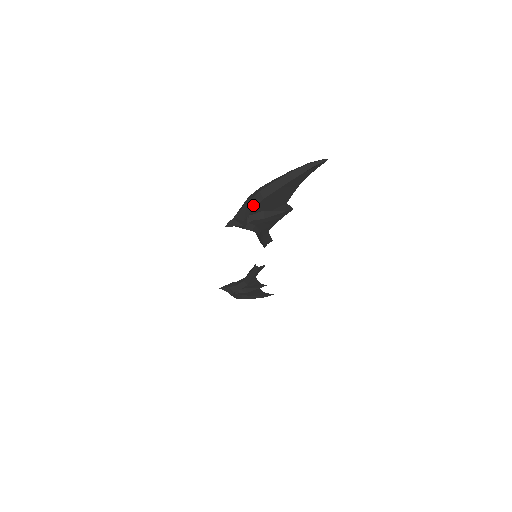
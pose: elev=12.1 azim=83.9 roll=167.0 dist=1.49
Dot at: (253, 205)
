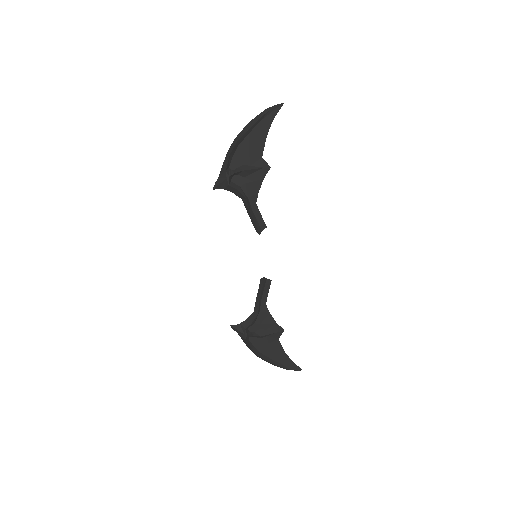
Dot at: (230, 151)
